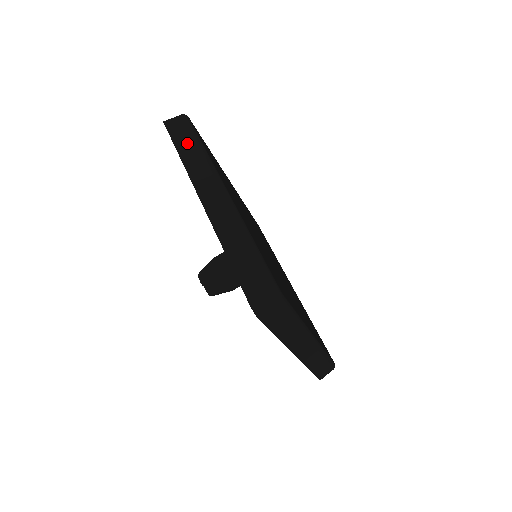
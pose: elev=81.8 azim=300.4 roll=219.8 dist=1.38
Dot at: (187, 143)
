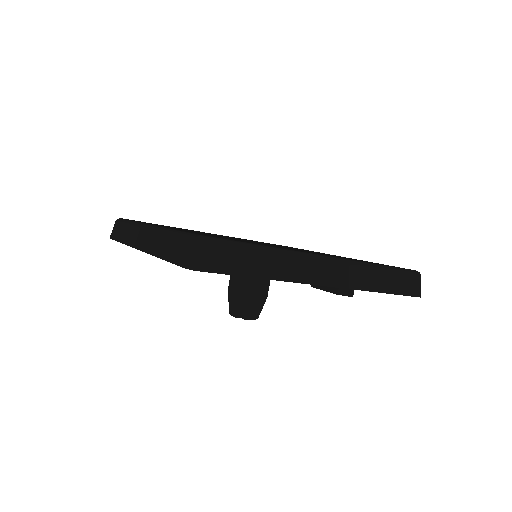
Dot at: (122, 231)
